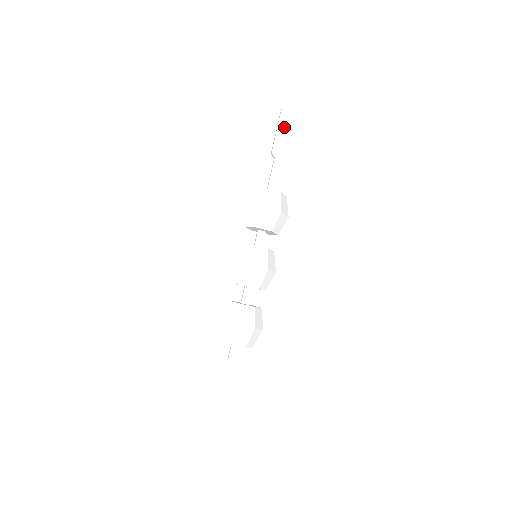
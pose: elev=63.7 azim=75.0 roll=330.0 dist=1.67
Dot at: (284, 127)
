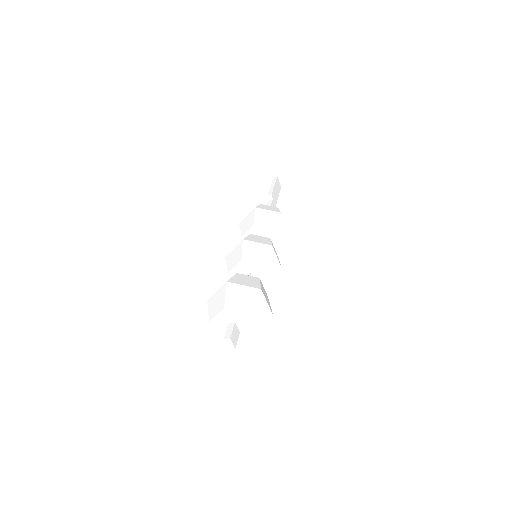
Dot at: (277, 188)
